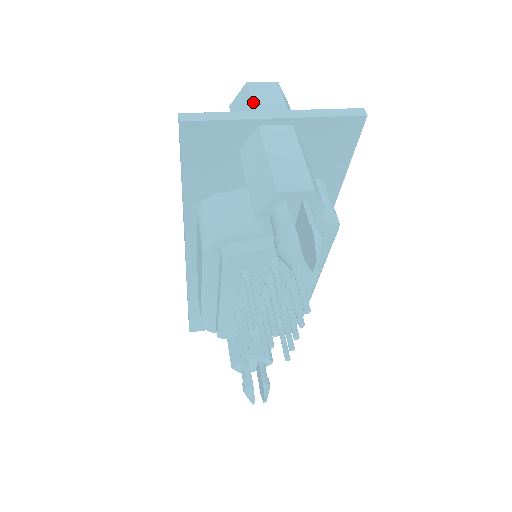
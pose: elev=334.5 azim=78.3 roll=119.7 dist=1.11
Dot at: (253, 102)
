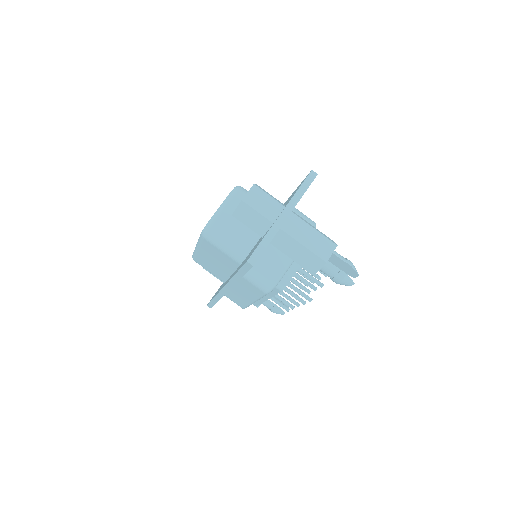
Dot at: (260, 213)
